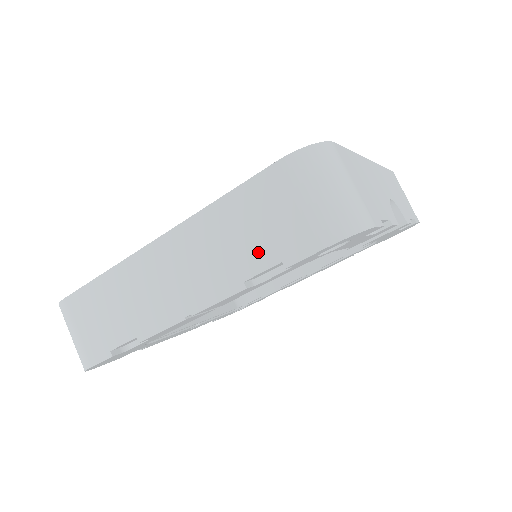
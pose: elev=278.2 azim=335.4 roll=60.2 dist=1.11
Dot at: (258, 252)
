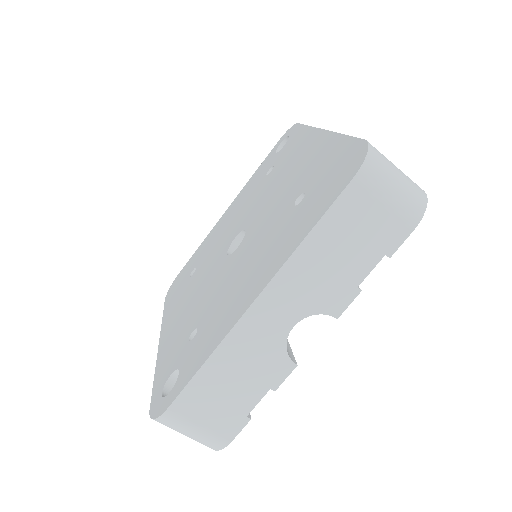
Dot at: occluded
